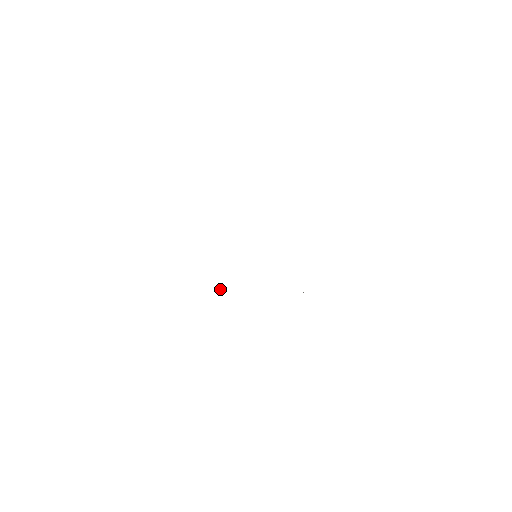
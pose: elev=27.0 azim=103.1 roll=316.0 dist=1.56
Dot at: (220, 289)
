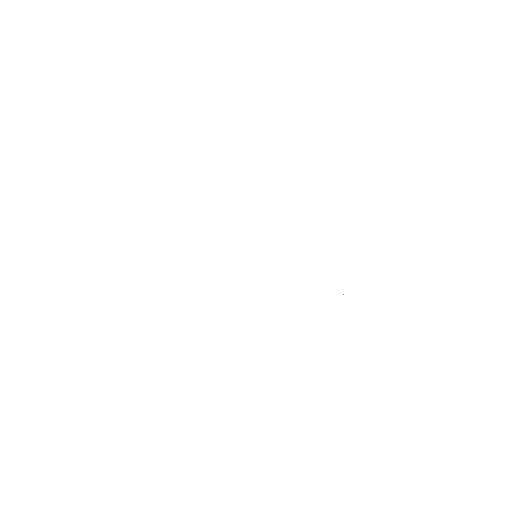
Dot at: occluded
